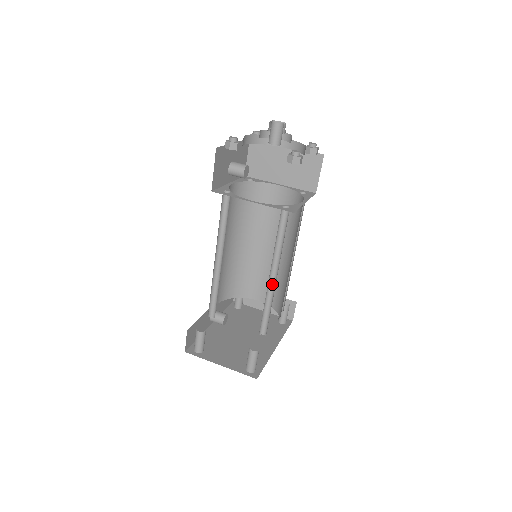
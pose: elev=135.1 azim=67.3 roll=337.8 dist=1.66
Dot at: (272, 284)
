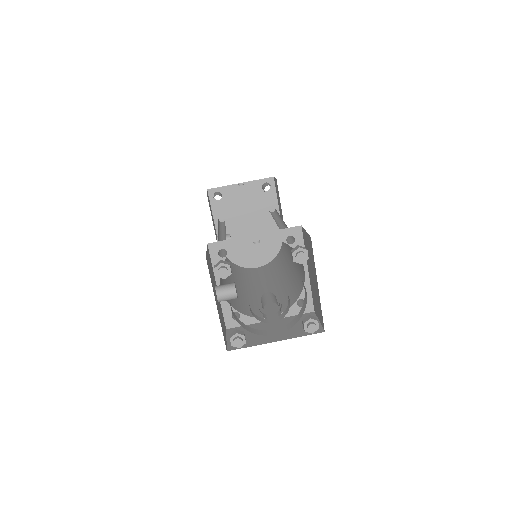
Dot at: occluded
